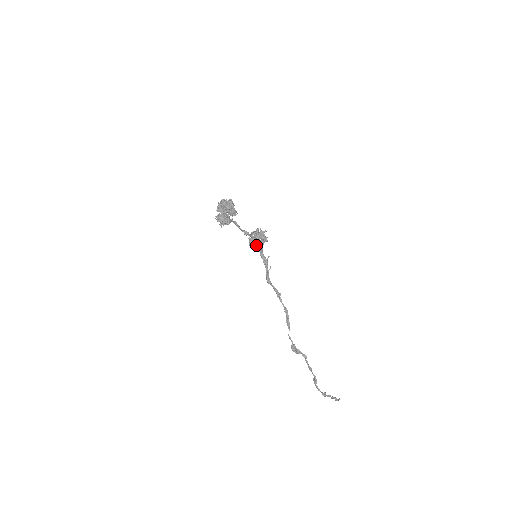
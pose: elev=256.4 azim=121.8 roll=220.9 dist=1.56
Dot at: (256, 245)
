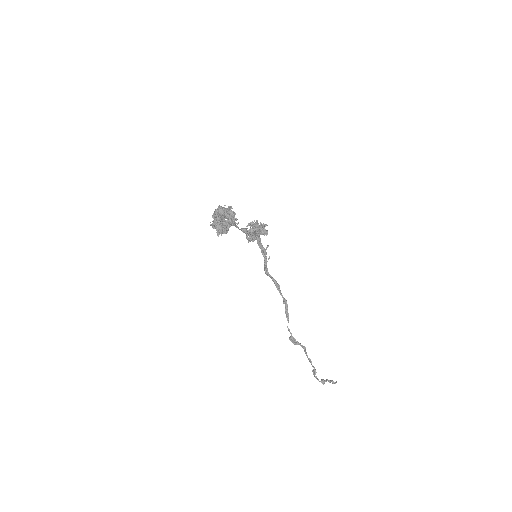
Dot at: (255, 238)
